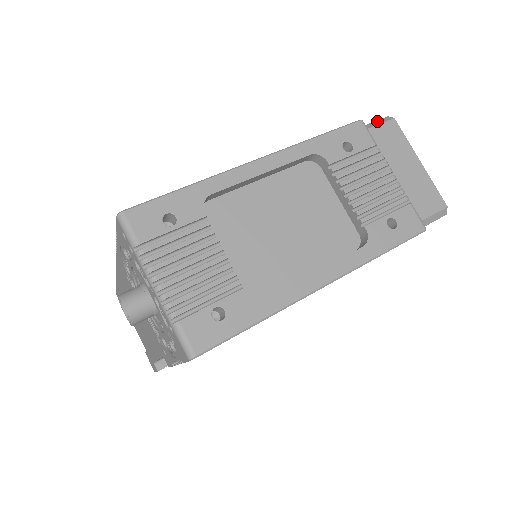
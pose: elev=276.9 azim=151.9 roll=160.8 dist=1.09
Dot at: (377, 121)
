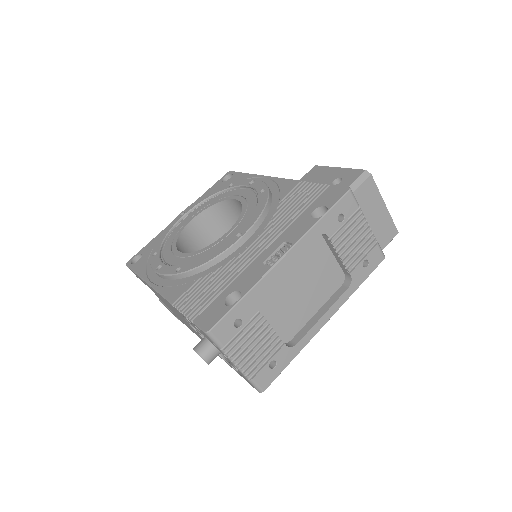
Dot at: (359, 179)
